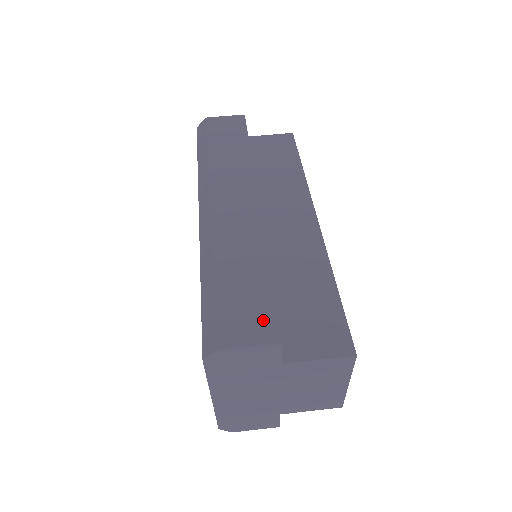
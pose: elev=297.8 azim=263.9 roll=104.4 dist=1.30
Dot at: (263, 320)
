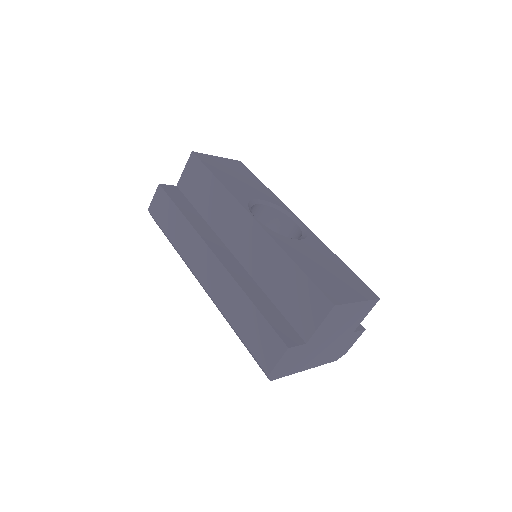
Dot at: (272, 341)
